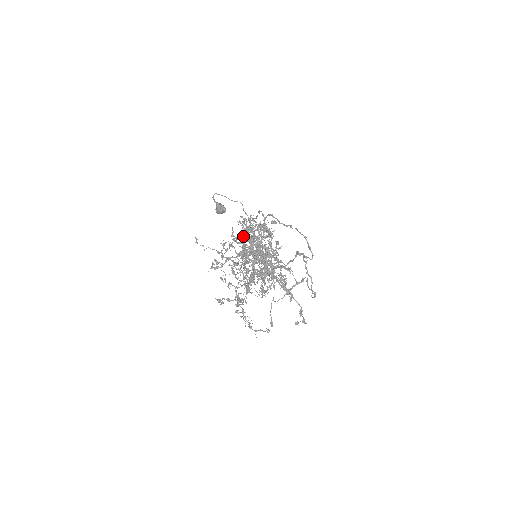
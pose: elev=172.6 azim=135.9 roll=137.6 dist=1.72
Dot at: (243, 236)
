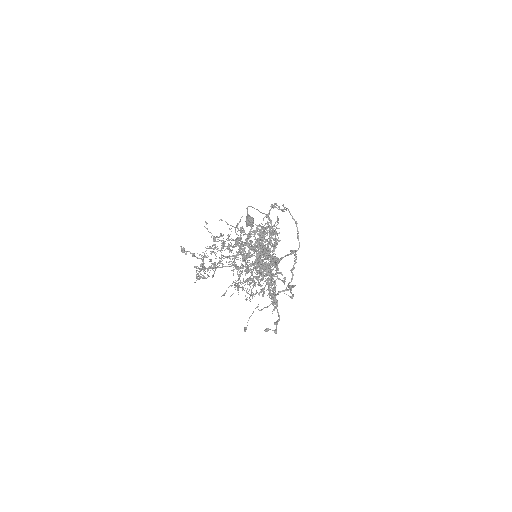
Dot at: (251, 233)
